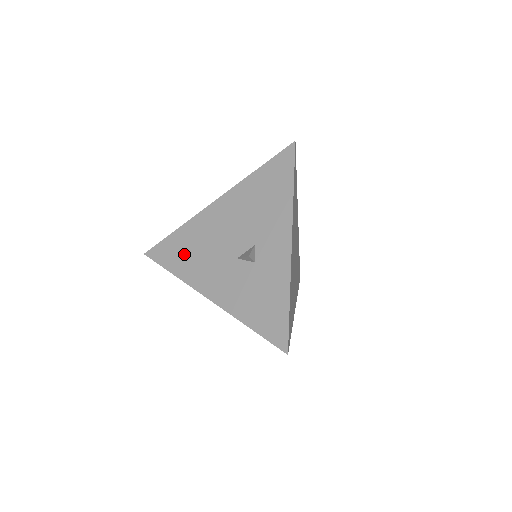
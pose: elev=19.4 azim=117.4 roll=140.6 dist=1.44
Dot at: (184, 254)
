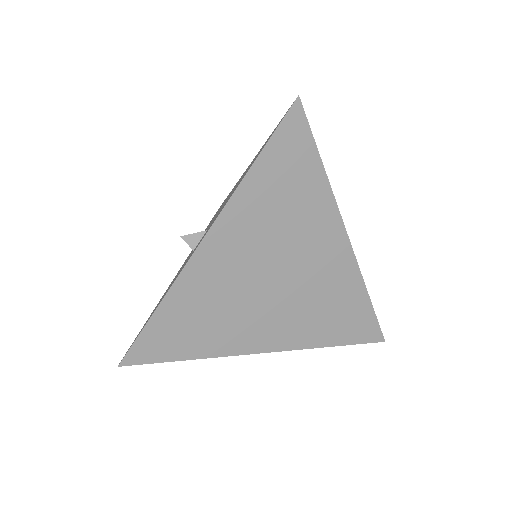
Dot at: (212, 219)
